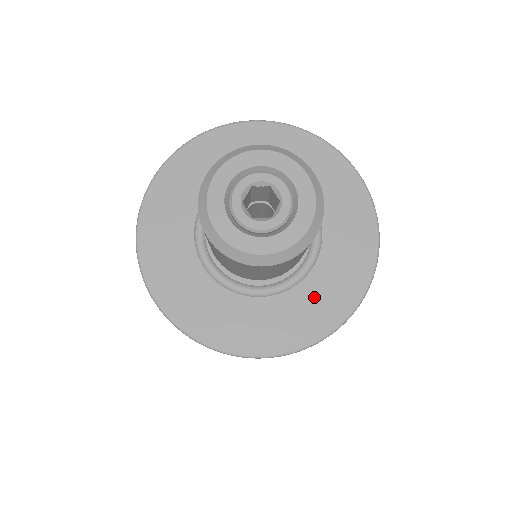
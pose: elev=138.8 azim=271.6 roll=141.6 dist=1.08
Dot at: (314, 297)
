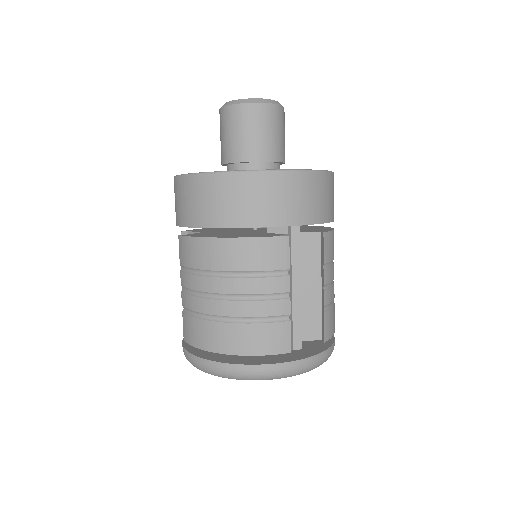
Dot at: occluded
